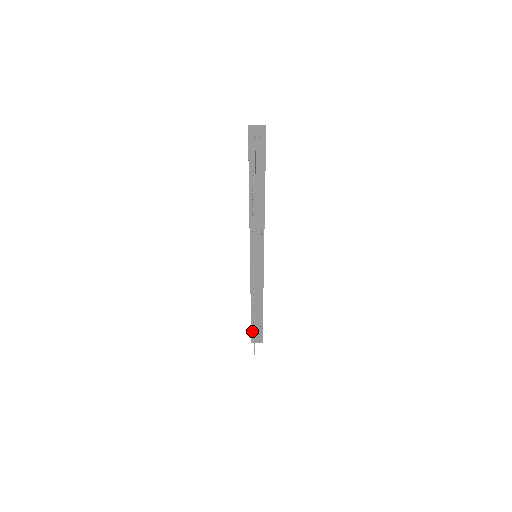
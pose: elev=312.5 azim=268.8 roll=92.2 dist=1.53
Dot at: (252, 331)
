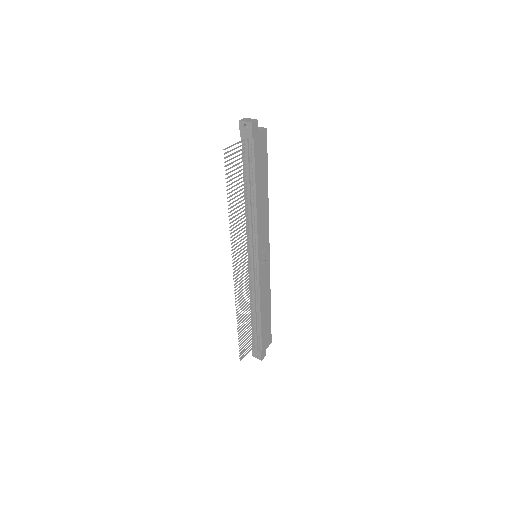
Dot at: (253, 342)
